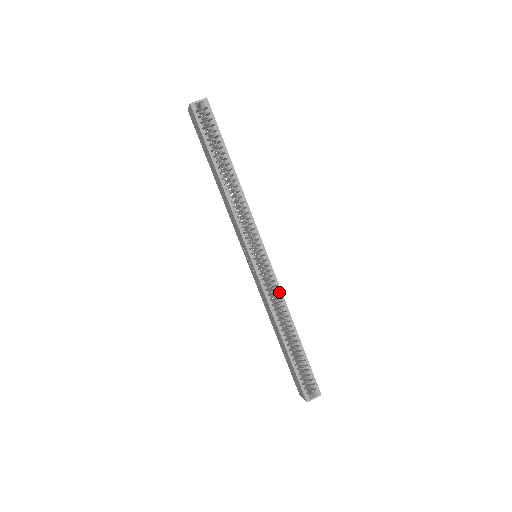
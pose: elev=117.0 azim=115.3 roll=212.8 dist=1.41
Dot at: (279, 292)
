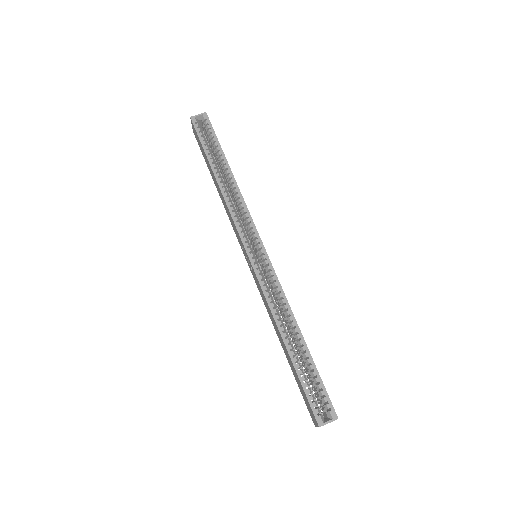
Dot at: (279, 288)
